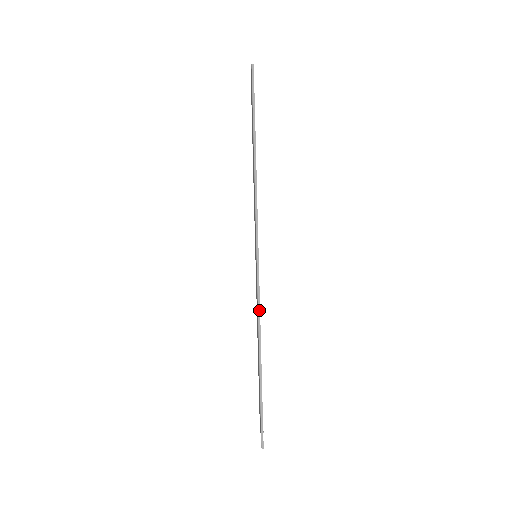
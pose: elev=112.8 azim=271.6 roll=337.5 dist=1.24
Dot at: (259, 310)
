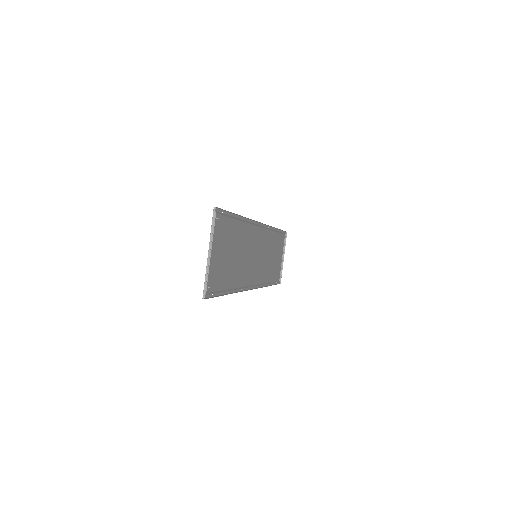
Dot at: (251, 219)
